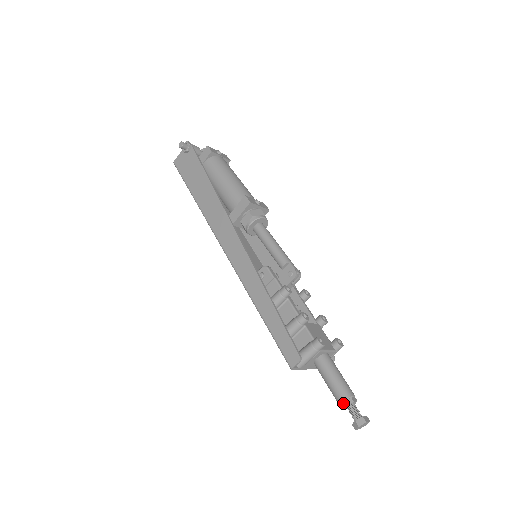
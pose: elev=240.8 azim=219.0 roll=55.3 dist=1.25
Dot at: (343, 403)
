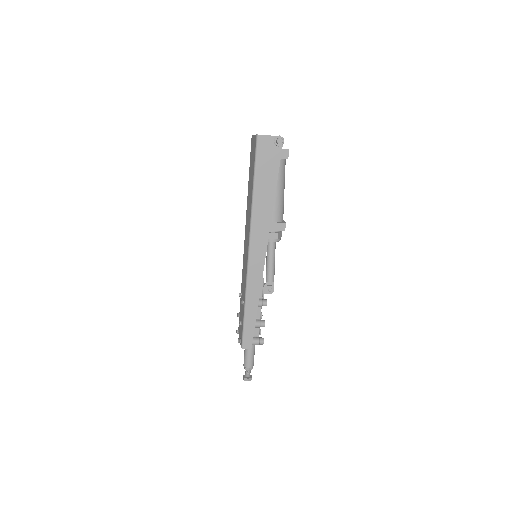
Dot at: (248, 368)
